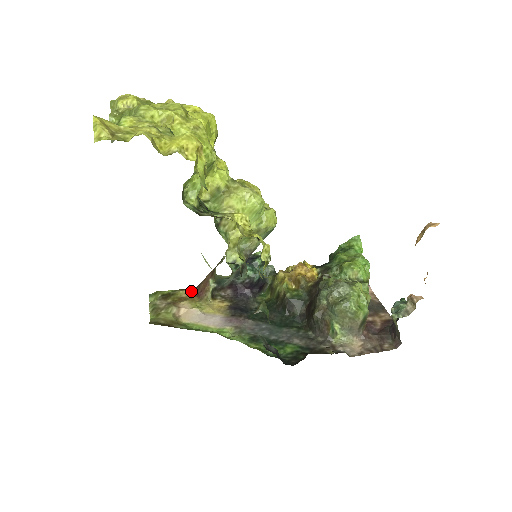
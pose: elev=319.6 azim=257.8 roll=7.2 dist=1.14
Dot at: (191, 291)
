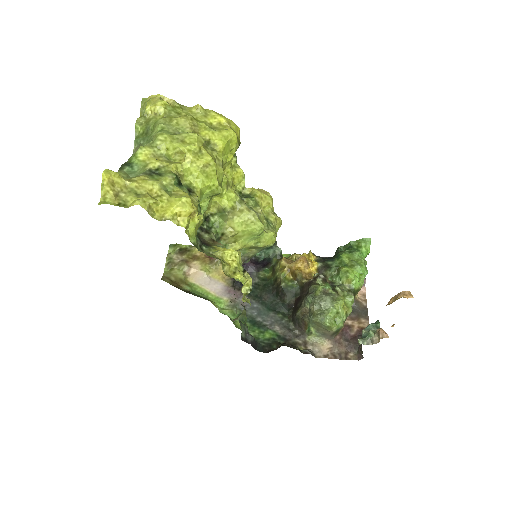
Dot at: occluded
